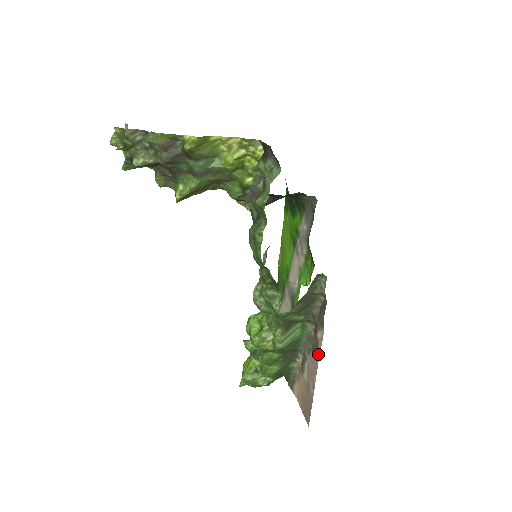
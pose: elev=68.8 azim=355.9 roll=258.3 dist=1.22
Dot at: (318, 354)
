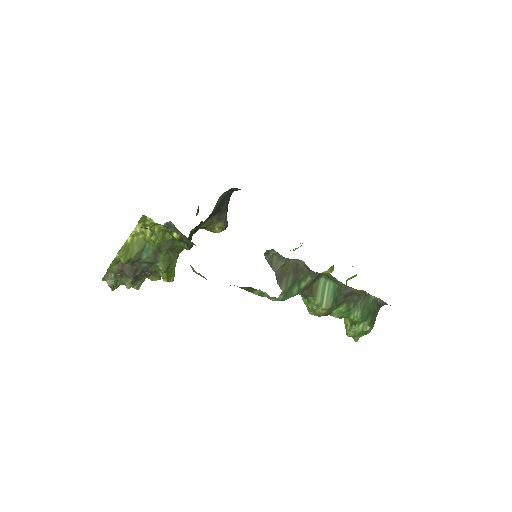
Dot at: occluded
